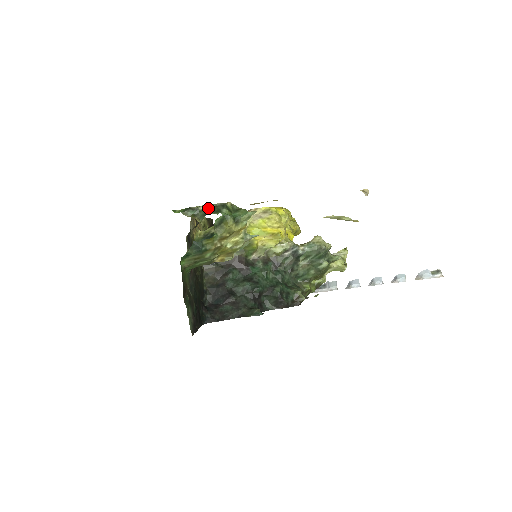
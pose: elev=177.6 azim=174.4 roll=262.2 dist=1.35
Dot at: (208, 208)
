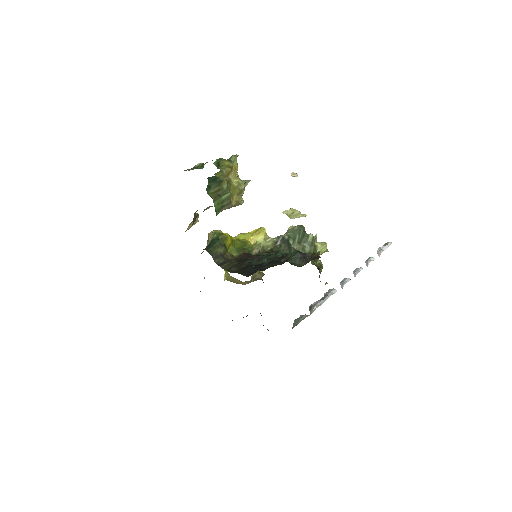
Dot at: (202, 163)
